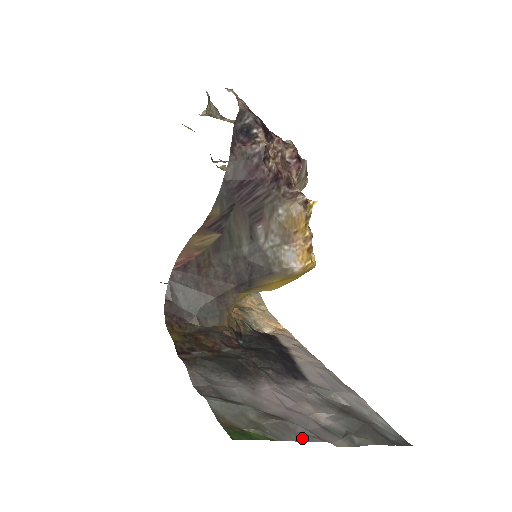
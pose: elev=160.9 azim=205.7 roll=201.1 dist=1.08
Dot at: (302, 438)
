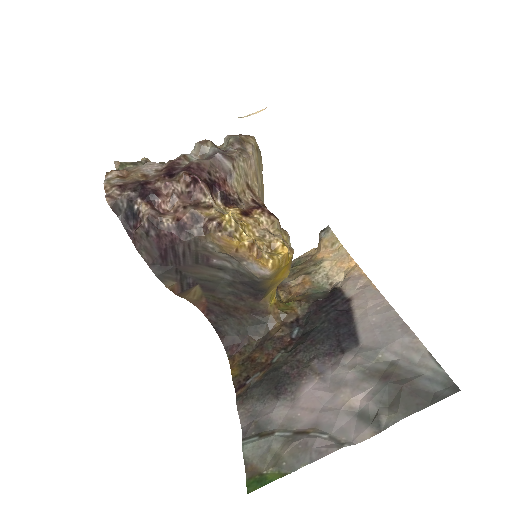
Dot at: (316, 456)
